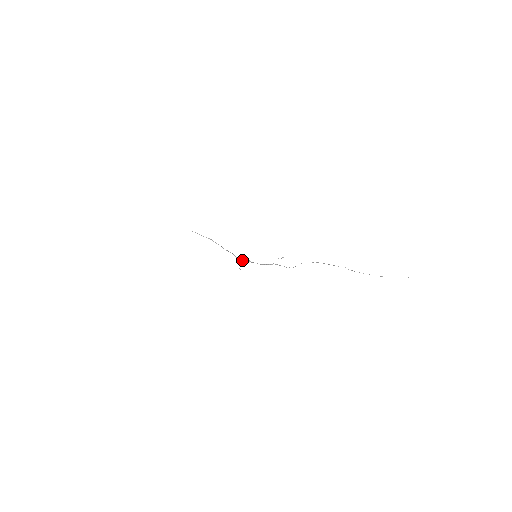
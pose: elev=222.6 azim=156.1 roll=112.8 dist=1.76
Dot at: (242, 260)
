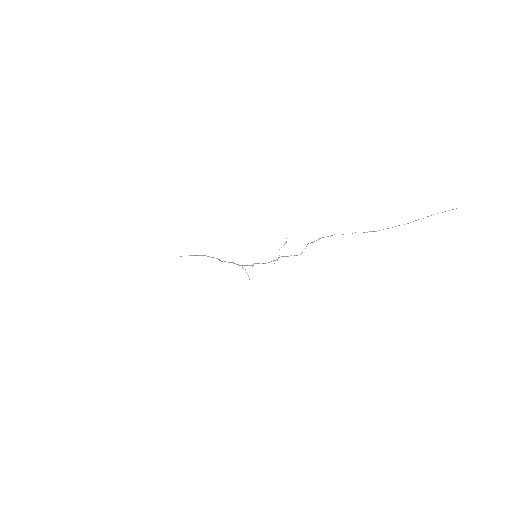
Dot at: (246, 265)
